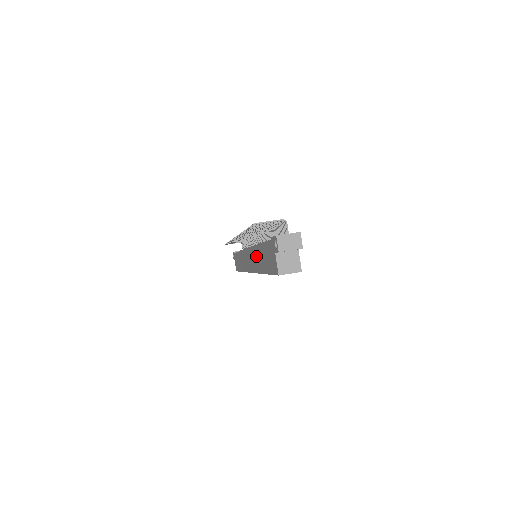
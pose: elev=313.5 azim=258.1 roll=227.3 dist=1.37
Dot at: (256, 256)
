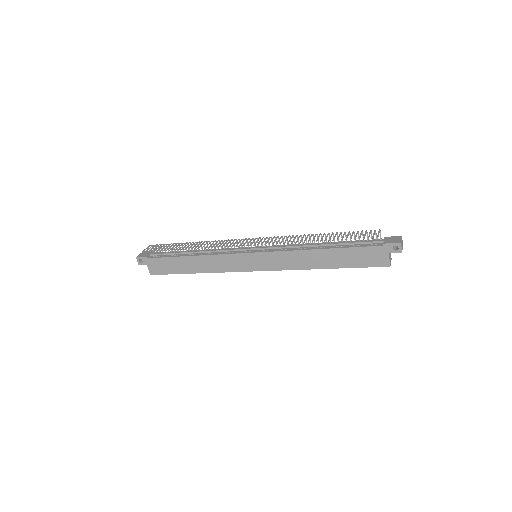
Dot at: (304, 257)
